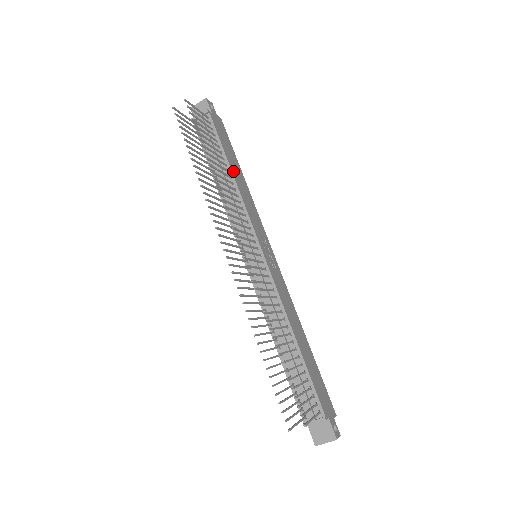
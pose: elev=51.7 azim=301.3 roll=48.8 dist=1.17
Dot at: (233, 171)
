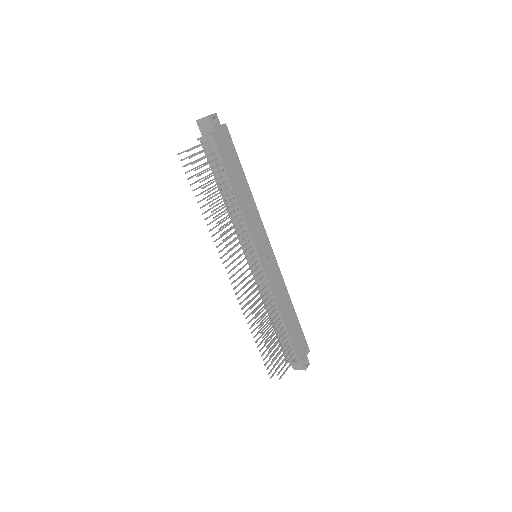
Dot at: (236, 191)
